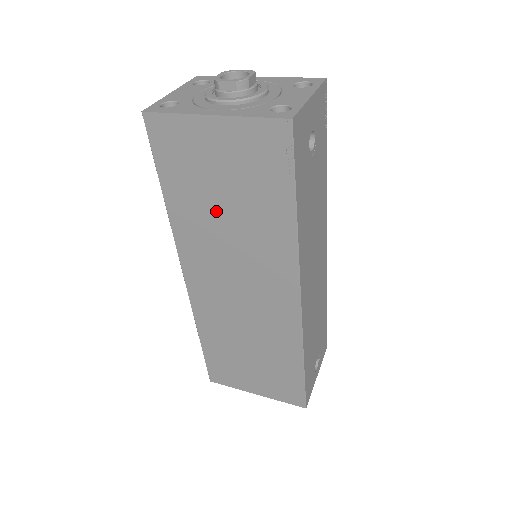
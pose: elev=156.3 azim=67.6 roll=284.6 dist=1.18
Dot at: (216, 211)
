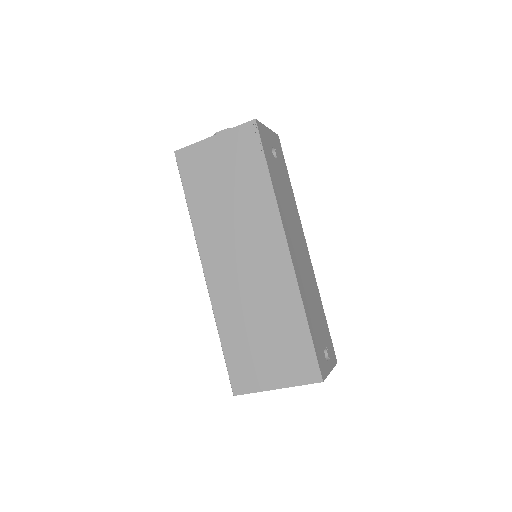
Dot at: (221, 199)
